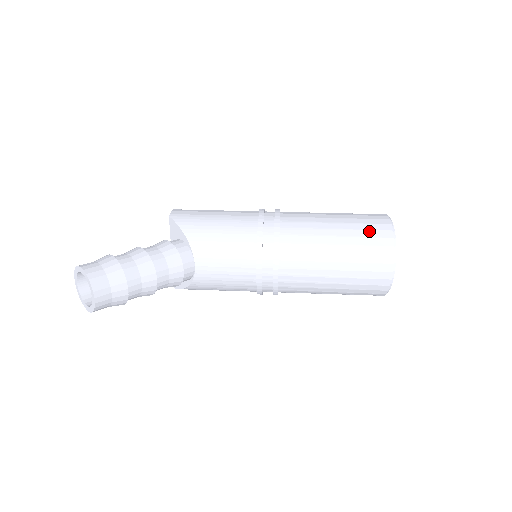
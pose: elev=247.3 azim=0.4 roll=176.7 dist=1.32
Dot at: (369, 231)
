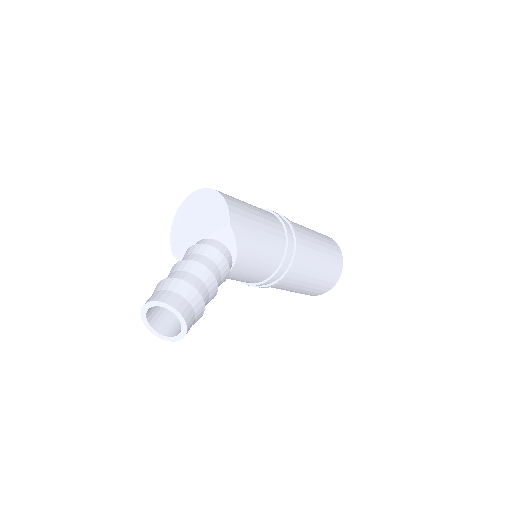
Dot at: (333, 271)
